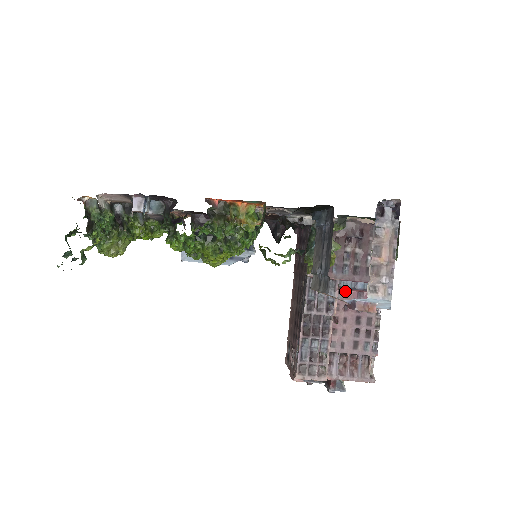
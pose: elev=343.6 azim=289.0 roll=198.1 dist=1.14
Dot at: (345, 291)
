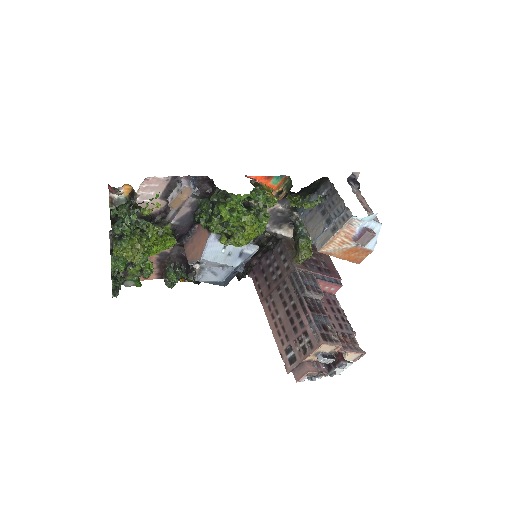
Dot at: occluded
